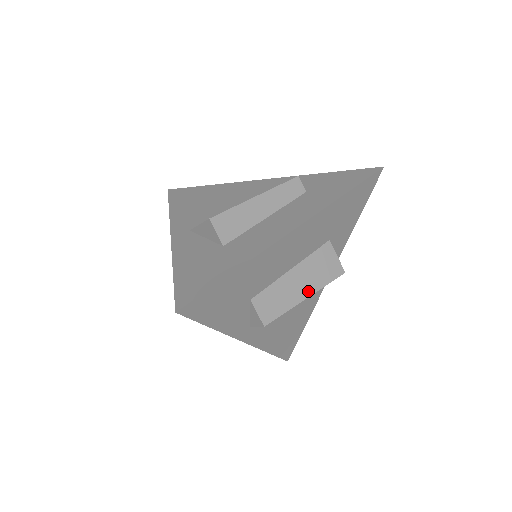
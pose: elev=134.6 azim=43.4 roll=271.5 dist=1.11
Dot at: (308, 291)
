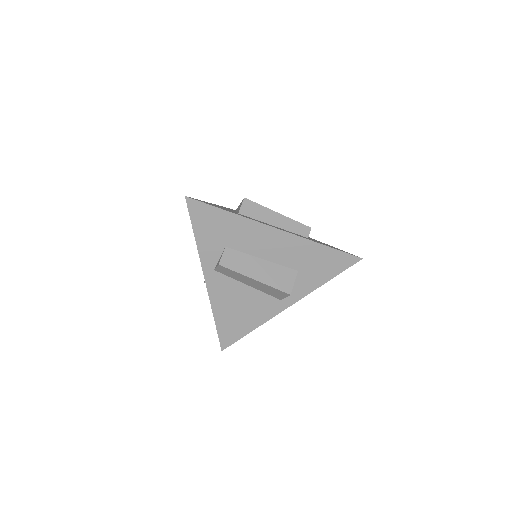
Dot at: (259, 278)
